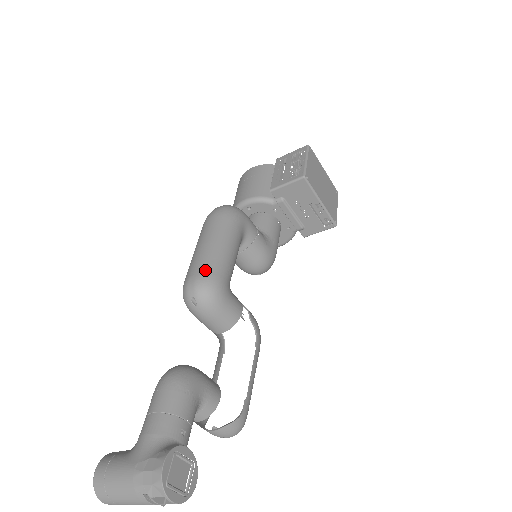
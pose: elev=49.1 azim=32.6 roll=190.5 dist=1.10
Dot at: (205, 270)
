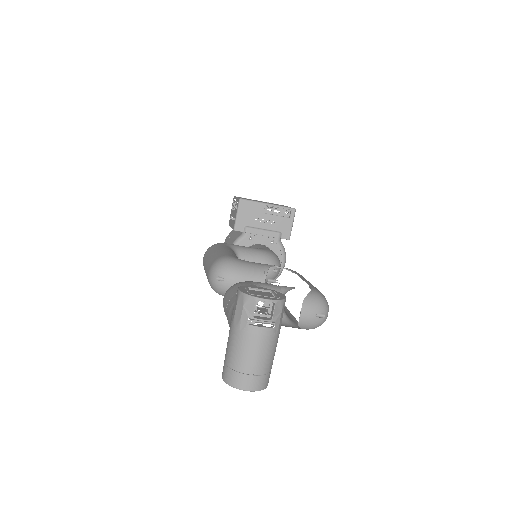
Dot at: (212, 262)
